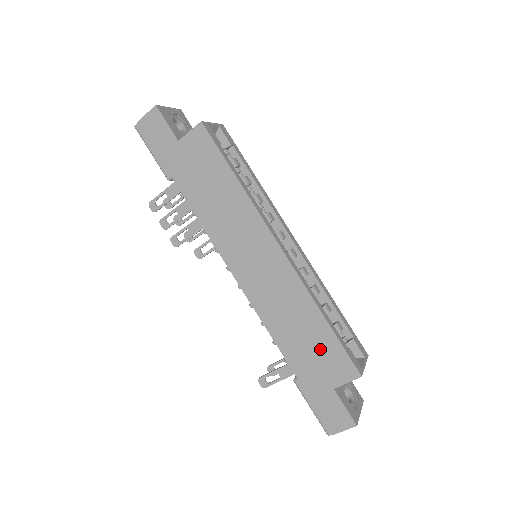
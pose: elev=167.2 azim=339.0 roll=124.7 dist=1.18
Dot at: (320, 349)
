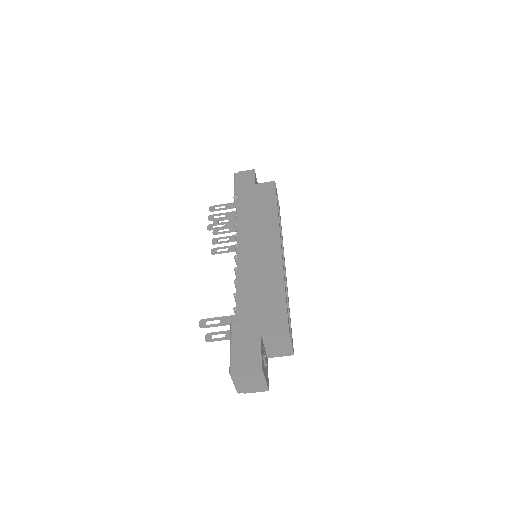
Dot at: (268, 304)
